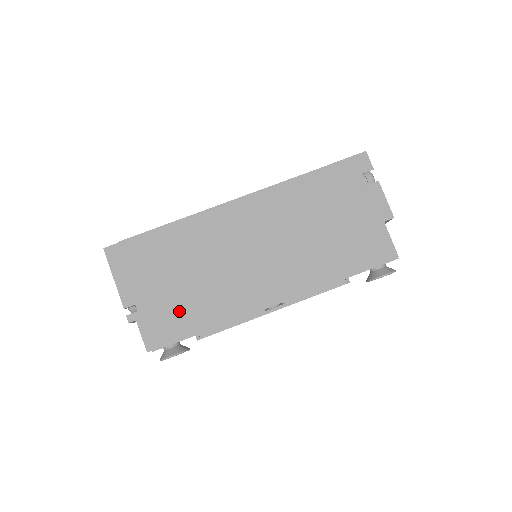
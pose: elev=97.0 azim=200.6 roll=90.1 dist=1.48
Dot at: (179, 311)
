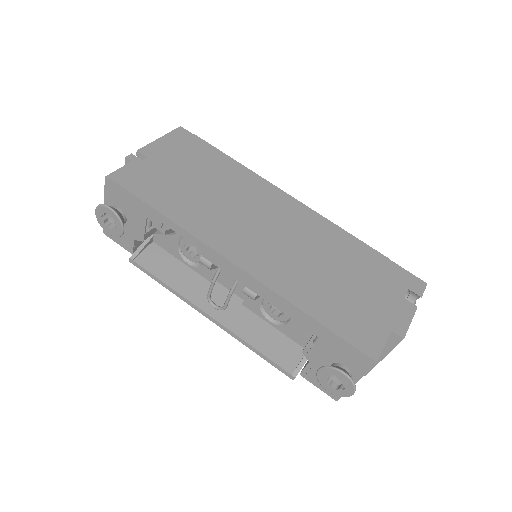
Dot at: (165, 189)
